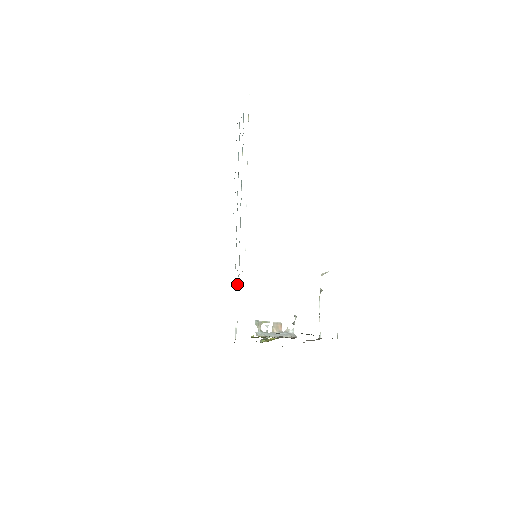
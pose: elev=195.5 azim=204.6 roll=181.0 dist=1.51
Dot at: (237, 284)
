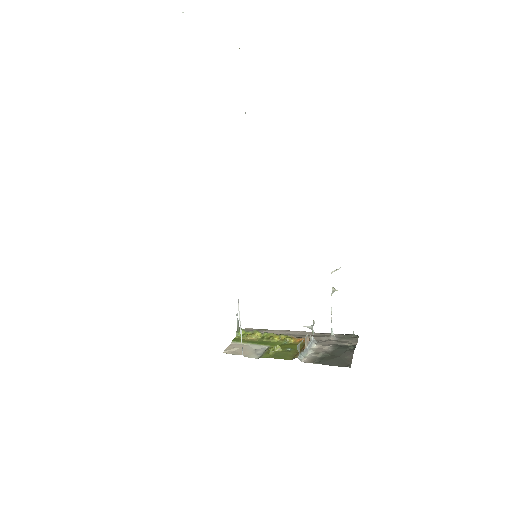
Dot at: occluded
